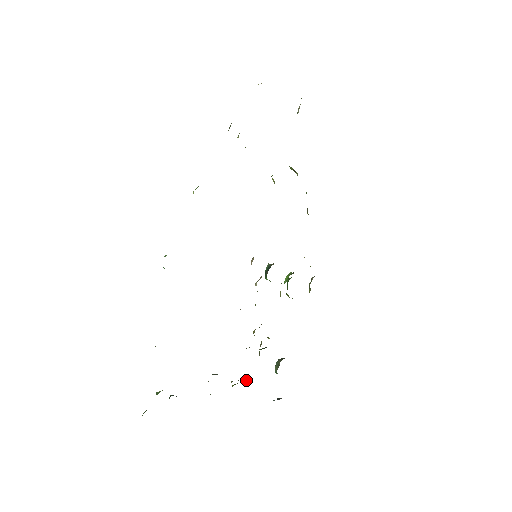
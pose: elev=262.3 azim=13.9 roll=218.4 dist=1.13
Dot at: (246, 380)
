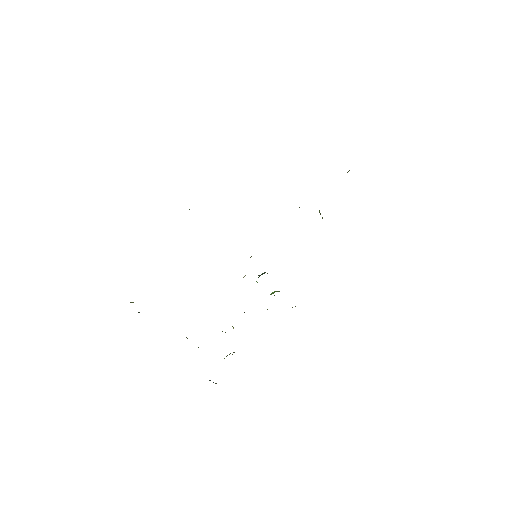
Dot at: occluded
